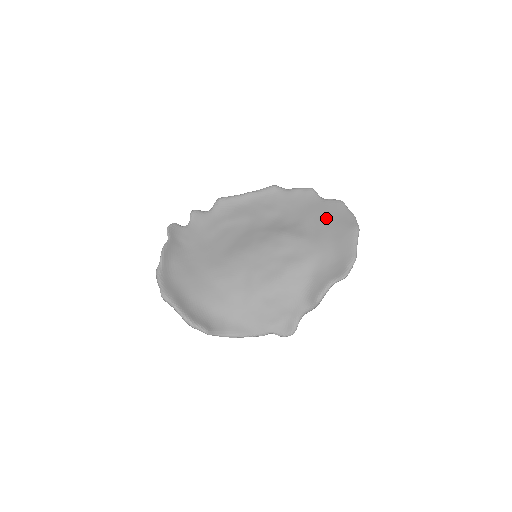
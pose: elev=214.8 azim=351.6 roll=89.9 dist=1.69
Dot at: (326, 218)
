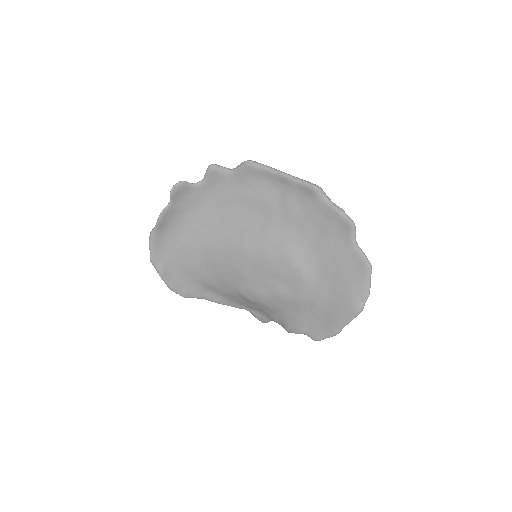
Dot at: (341, 273)
